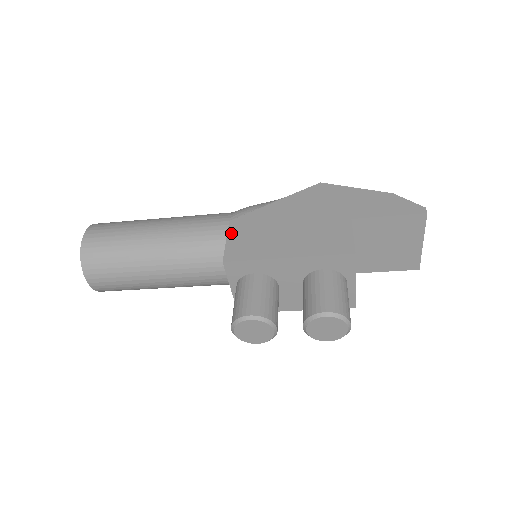
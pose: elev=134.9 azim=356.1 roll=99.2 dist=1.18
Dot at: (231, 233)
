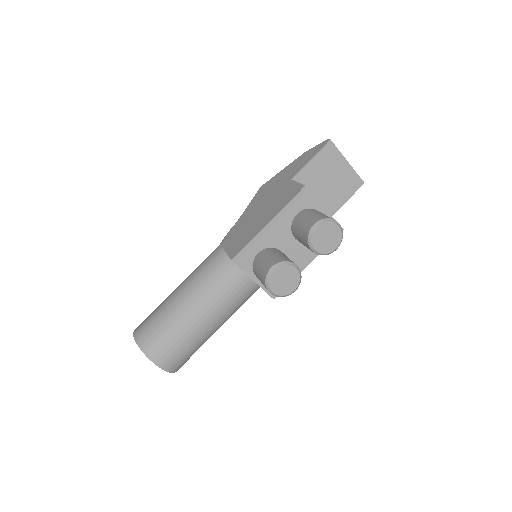
Dot at: (226, 248)
